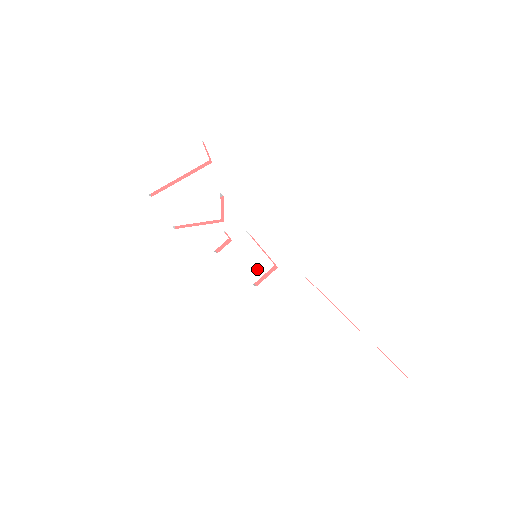
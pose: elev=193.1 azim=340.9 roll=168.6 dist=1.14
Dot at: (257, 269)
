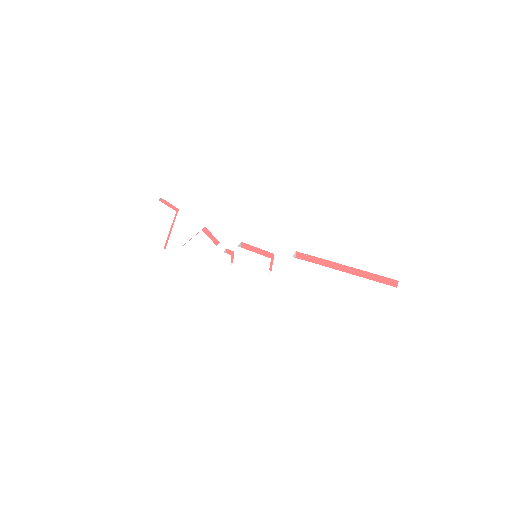
Dot at: (263, 266)
